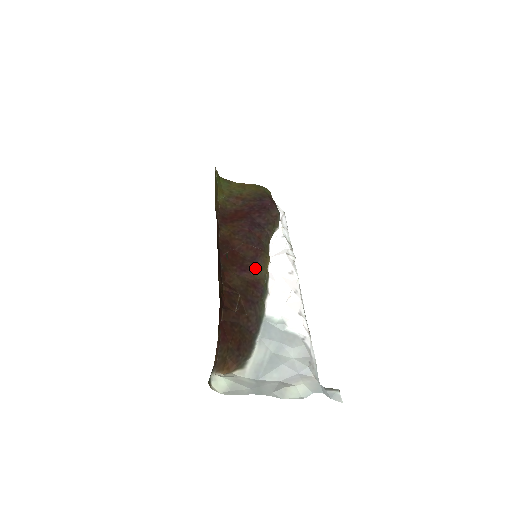
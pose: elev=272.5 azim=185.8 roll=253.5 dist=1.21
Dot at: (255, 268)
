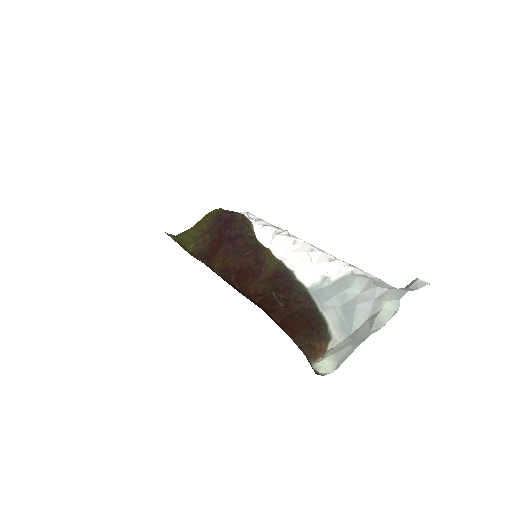
Dot at: (265, 265)
